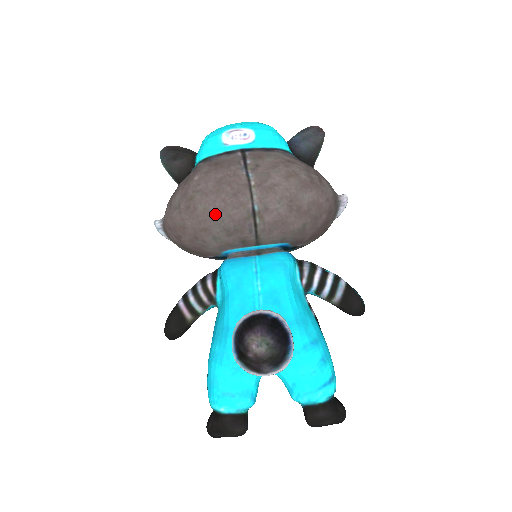
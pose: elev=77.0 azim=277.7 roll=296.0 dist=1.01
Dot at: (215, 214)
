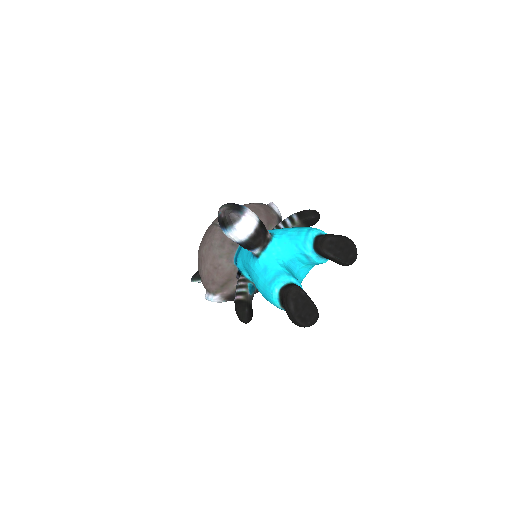
Dot at: (210, 246)
